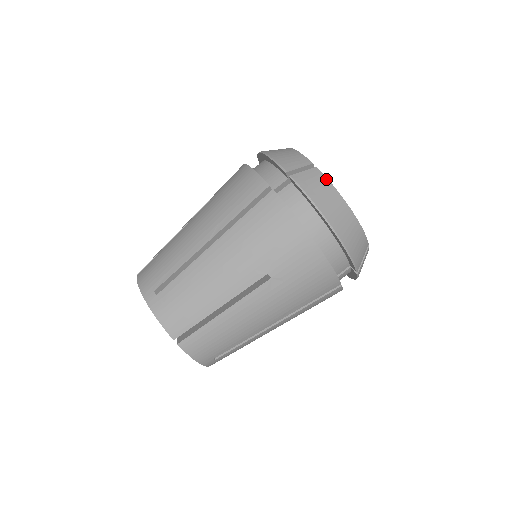
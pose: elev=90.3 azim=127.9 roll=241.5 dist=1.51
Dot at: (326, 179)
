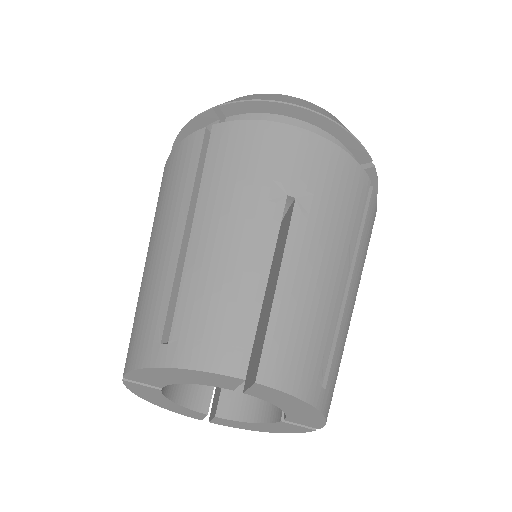
Dot at: (257, 94)
